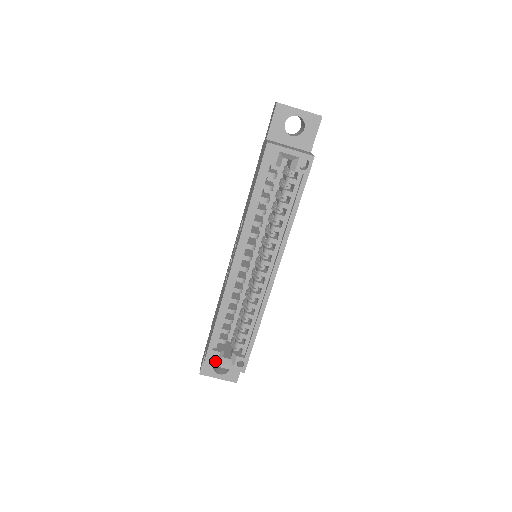
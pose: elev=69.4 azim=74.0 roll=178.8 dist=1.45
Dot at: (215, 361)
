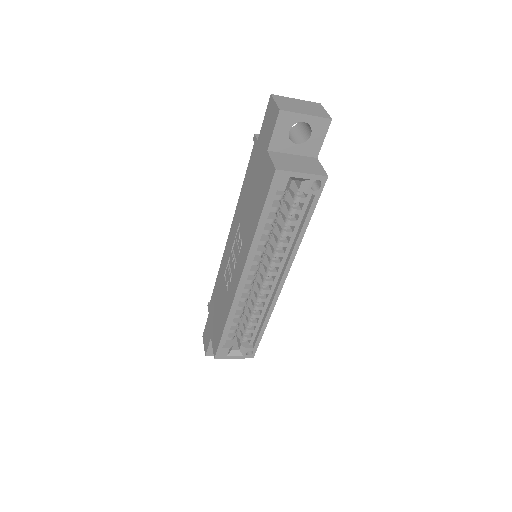
Dot at: (225, 355)
